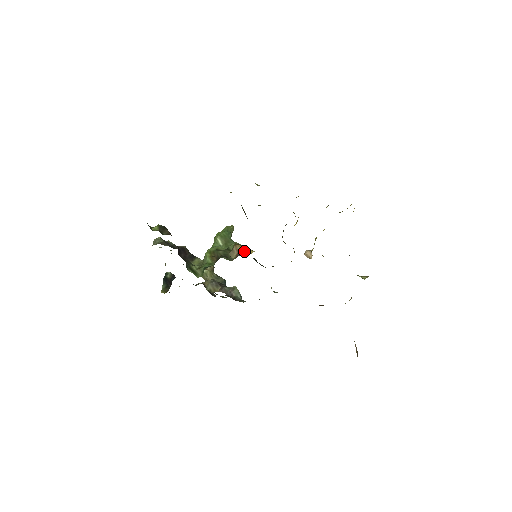
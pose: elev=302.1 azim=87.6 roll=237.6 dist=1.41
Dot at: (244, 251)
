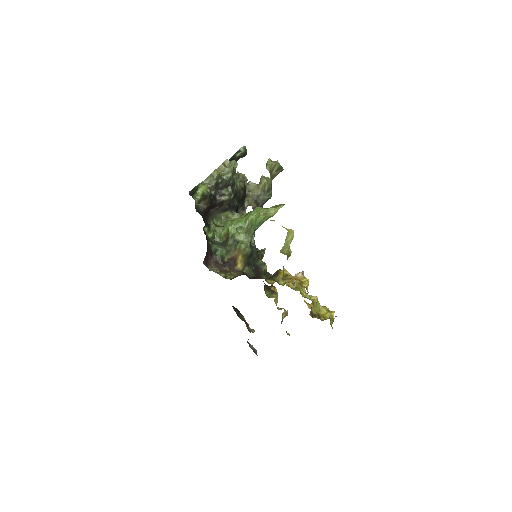
Dot at: (238, 262)
